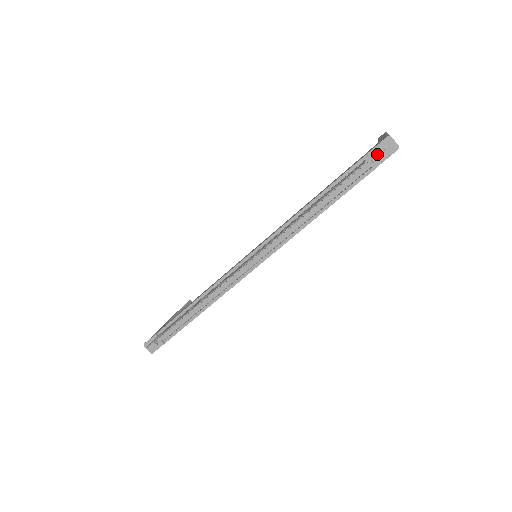
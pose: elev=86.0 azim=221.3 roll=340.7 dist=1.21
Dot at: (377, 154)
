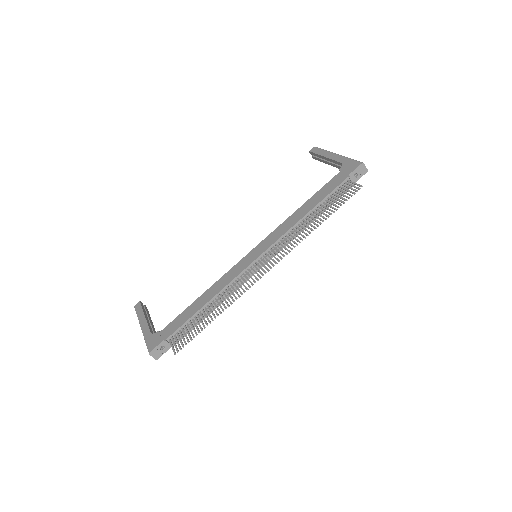
Dot at: (353, 175)
